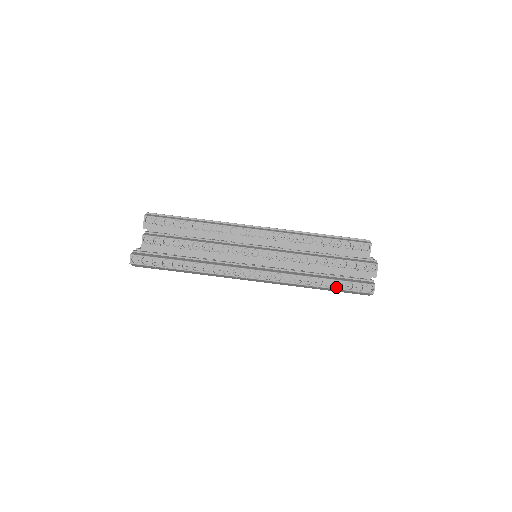
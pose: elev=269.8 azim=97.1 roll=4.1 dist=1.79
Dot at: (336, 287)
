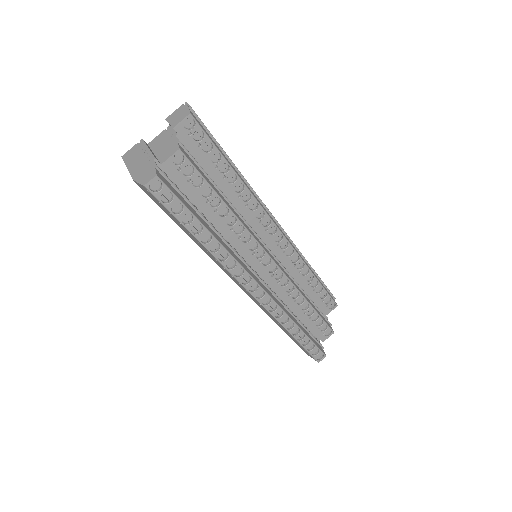
Dot at: (302, 342)
